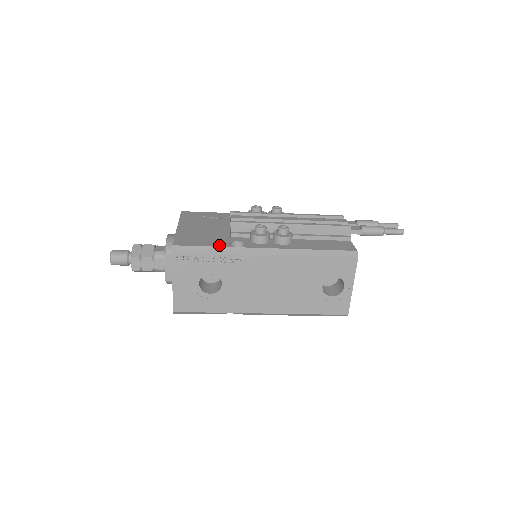
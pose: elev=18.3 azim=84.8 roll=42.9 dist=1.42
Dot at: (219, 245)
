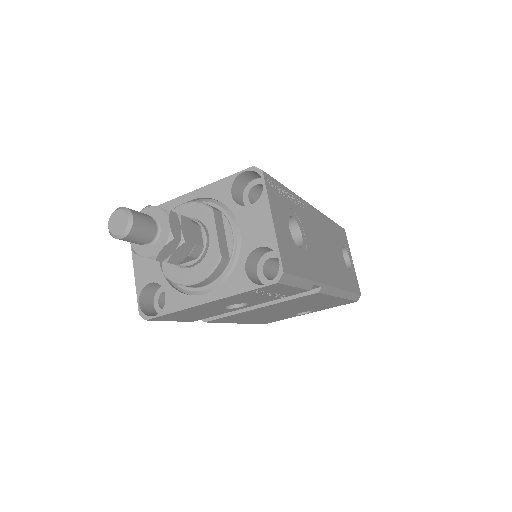
Dot at: occluded
